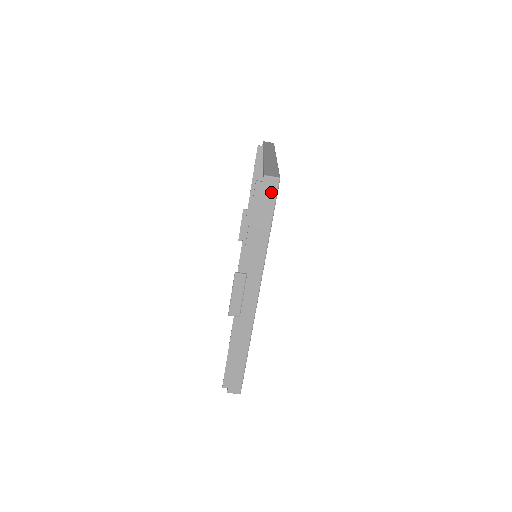
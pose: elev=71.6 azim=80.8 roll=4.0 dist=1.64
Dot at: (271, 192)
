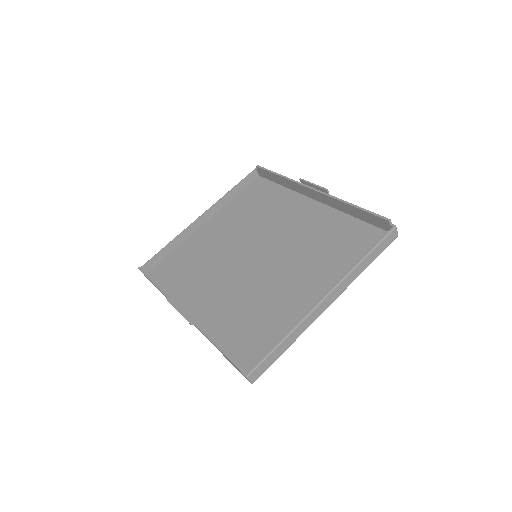
Dot at: (241, 373)
